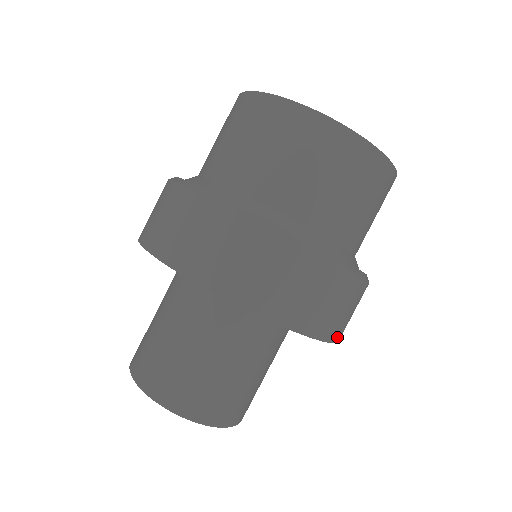
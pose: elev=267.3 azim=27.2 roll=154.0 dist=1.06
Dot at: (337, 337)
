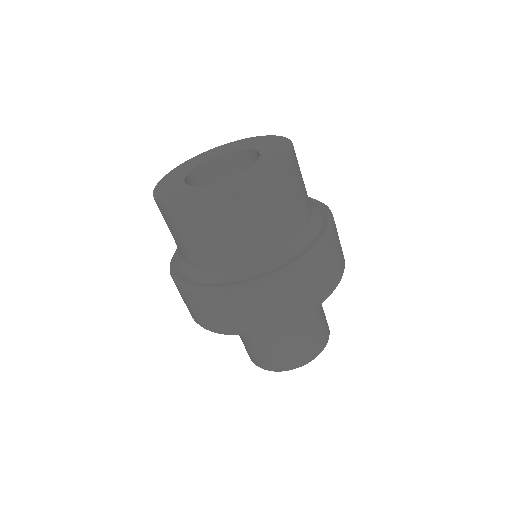
Dot at: occluded
